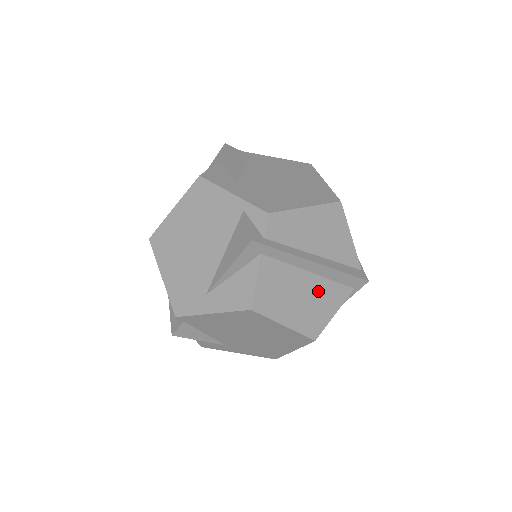
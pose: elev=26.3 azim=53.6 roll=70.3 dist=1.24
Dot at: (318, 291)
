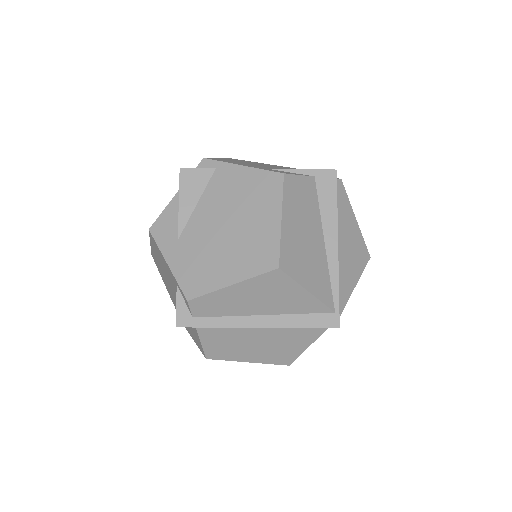
Dot at: (278, 337)
